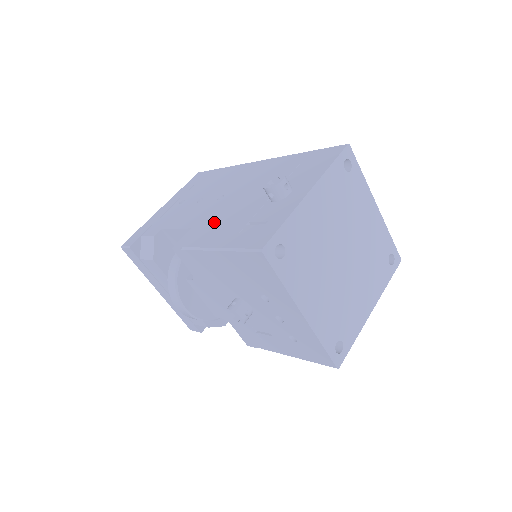
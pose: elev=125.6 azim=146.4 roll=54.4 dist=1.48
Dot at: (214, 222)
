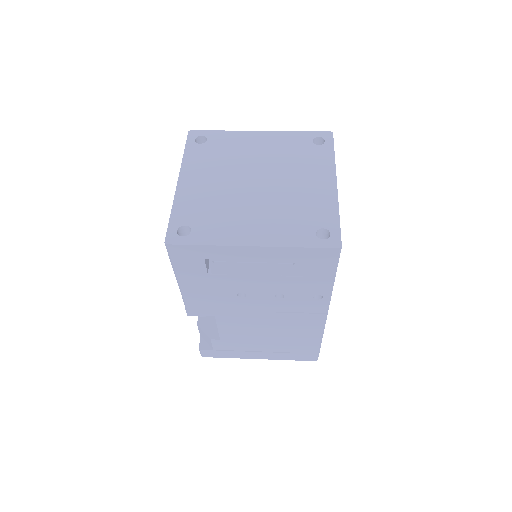
Dot at: occluded
